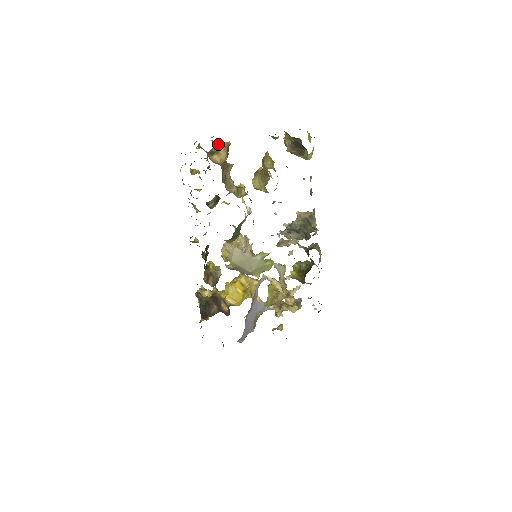
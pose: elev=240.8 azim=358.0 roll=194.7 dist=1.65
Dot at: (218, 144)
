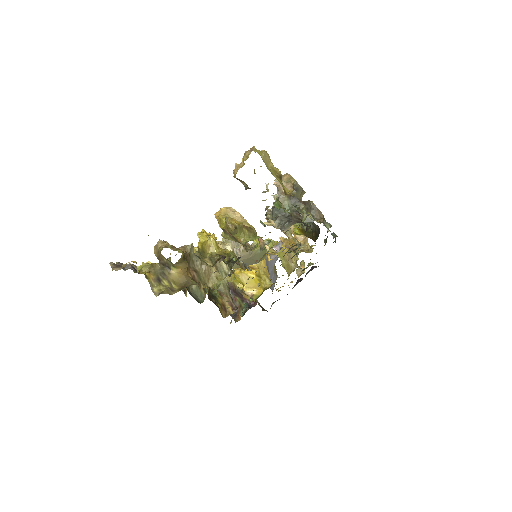
Dot at: occluded
